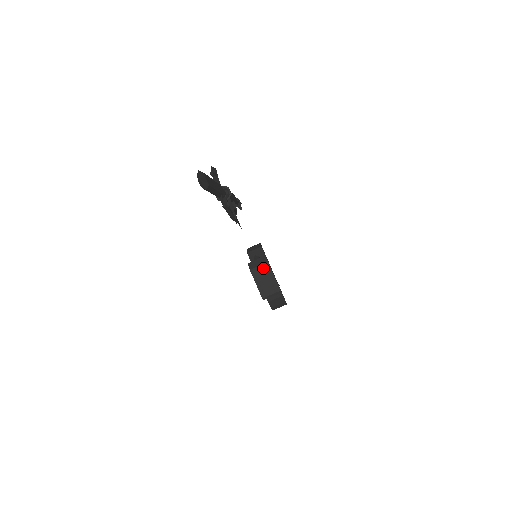
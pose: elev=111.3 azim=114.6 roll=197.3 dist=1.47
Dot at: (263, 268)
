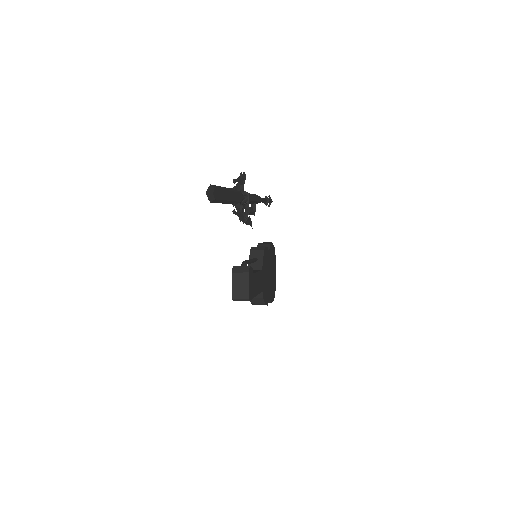
Dot at: (243, 276)
